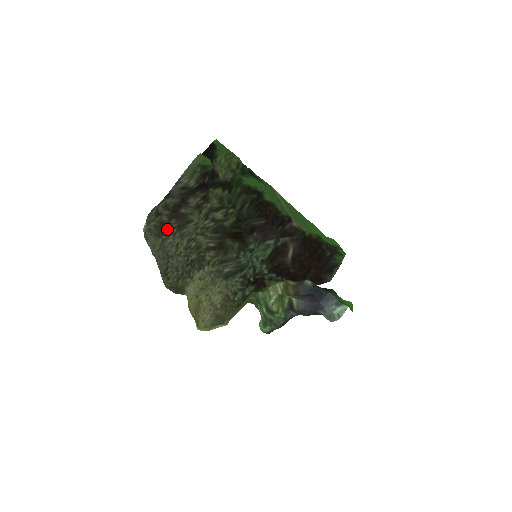
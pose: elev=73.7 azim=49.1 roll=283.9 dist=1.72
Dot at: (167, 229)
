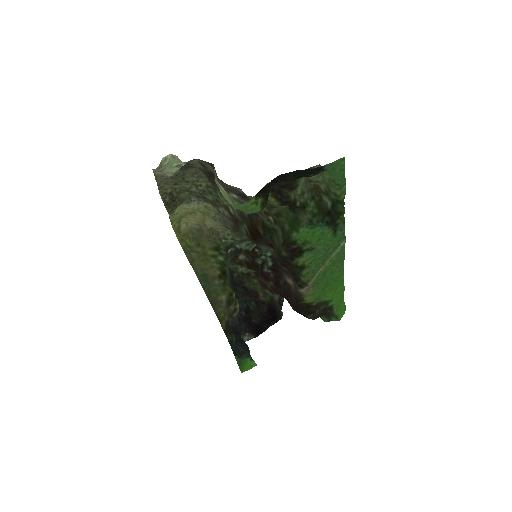
Dot at: (196, 169)
